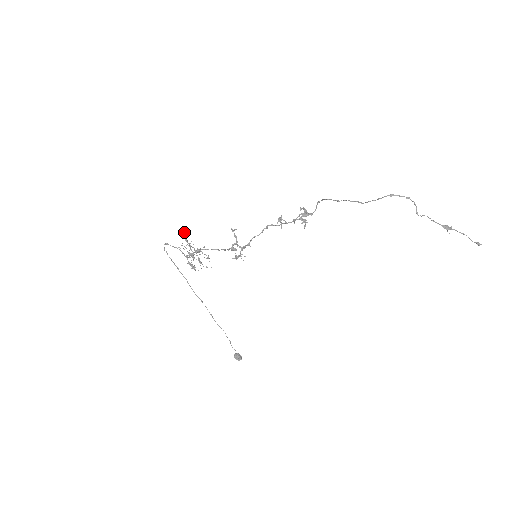
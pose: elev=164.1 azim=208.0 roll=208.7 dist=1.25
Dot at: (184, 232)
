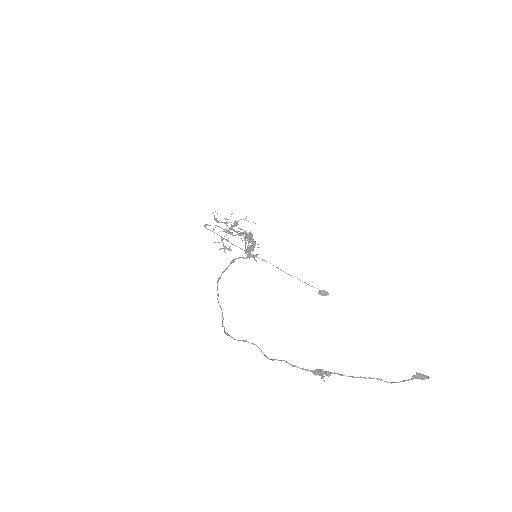
Dot at: (213, 212)
